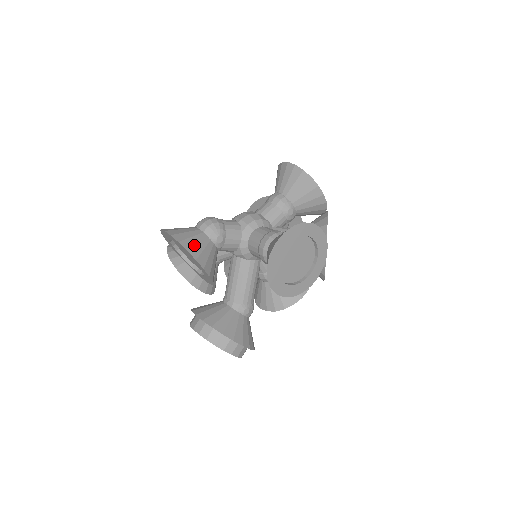
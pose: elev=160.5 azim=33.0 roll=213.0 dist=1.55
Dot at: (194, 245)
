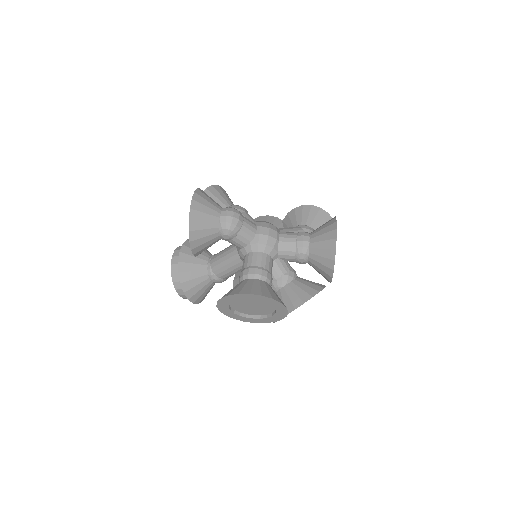
Dot at: (199, 230)
